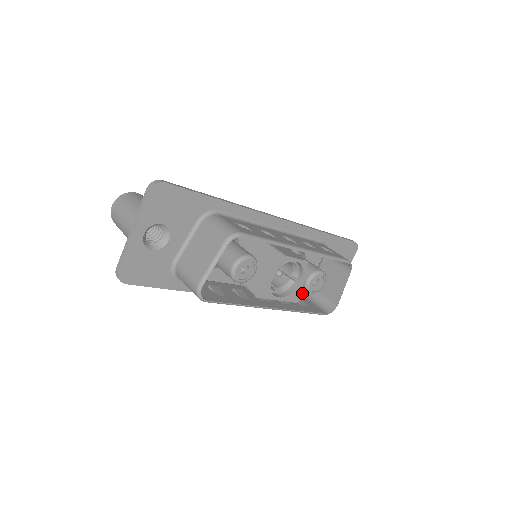
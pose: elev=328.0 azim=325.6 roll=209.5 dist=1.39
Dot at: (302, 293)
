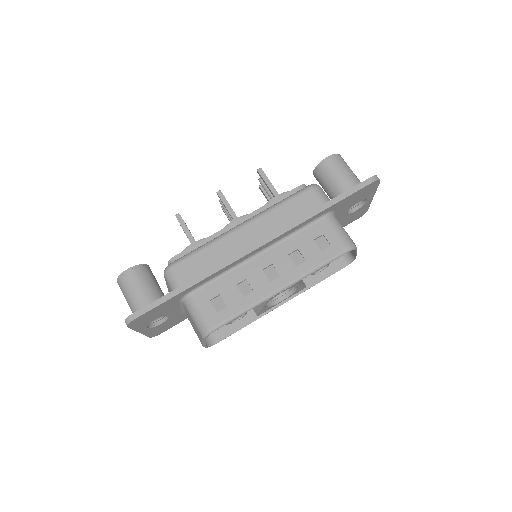
Dot at: occluded
